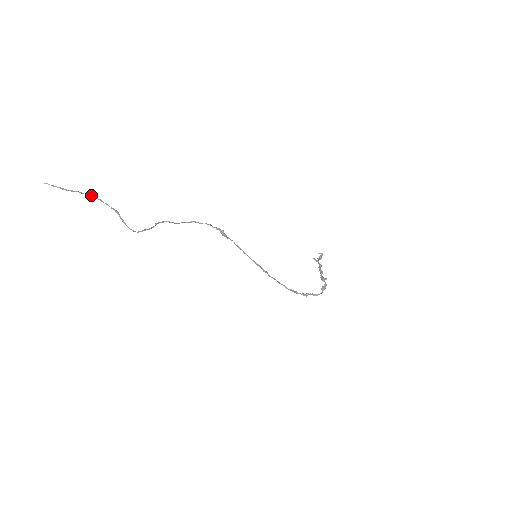
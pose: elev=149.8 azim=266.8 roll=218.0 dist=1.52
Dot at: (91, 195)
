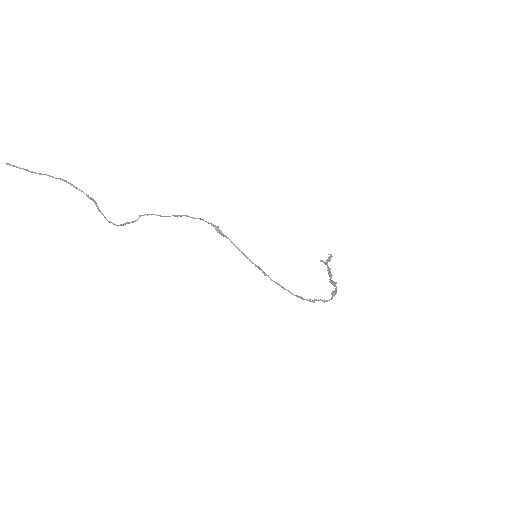
Dot at: (62, 179)
